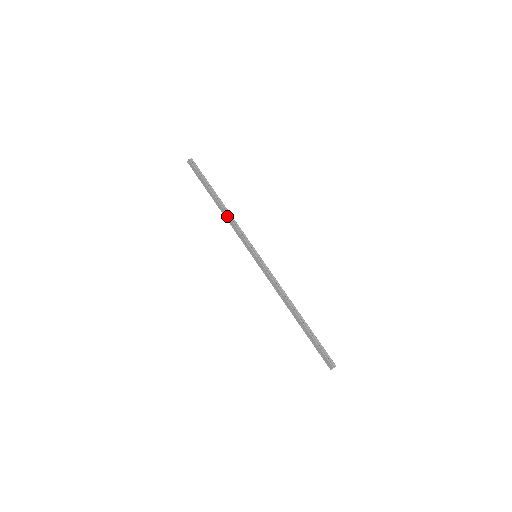
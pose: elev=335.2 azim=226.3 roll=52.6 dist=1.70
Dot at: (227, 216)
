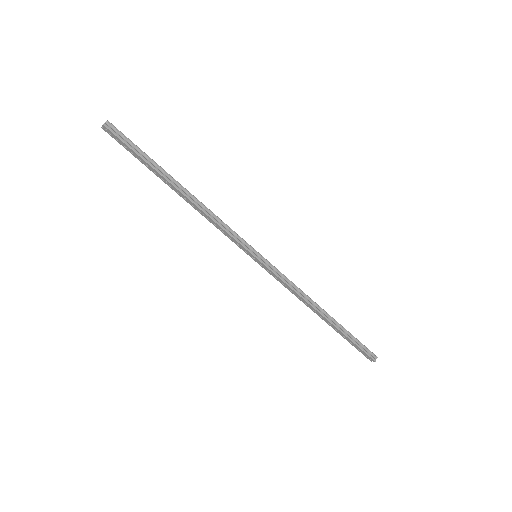
Dot at: (199, 210)
